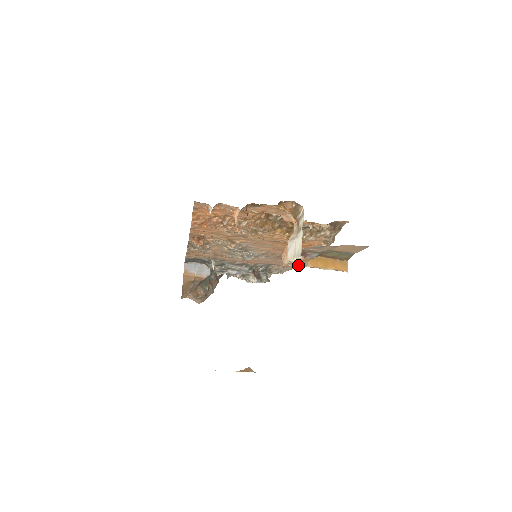
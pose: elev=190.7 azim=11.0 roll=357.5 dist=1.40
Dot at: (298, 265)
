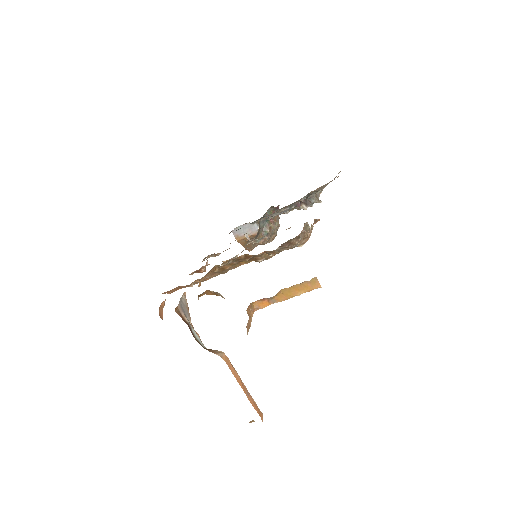
Dot at: occluded
